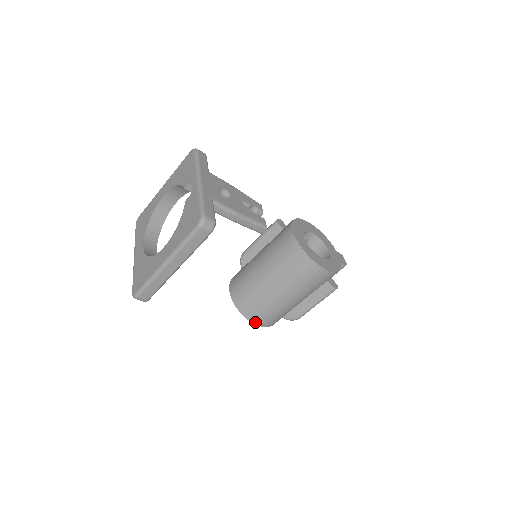
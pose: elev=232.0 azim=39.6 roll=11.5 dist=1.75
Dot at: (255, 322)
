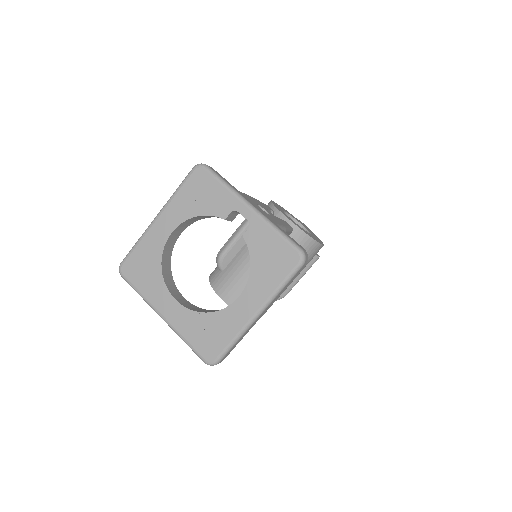
Dot at: occluded
